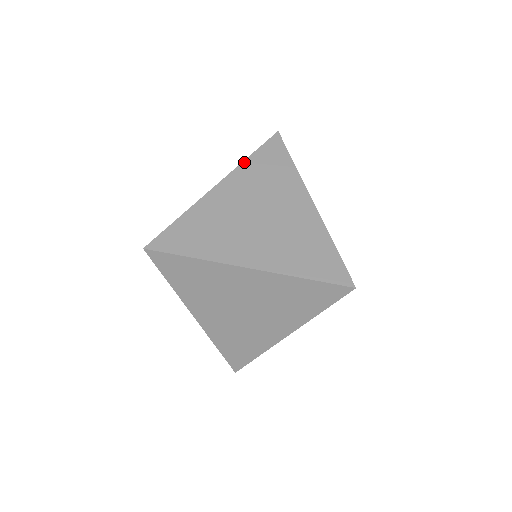
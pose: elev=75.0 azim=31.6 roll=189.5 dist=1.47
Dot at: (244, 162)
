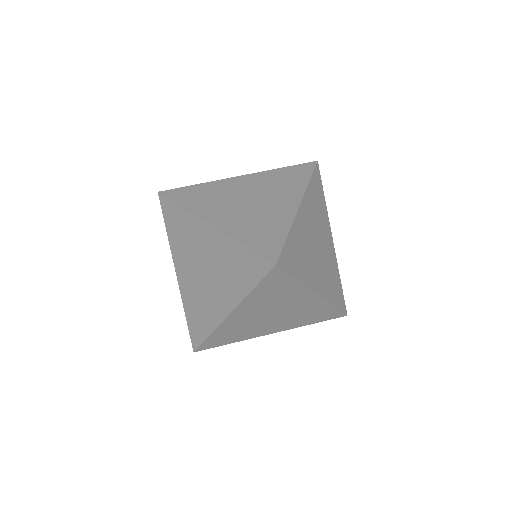
Dot at: (272, 170)
